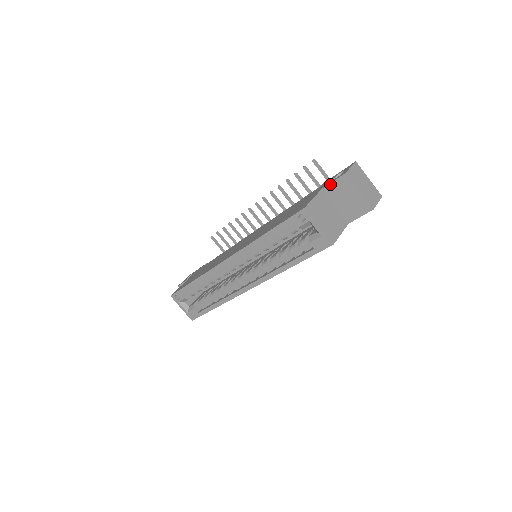
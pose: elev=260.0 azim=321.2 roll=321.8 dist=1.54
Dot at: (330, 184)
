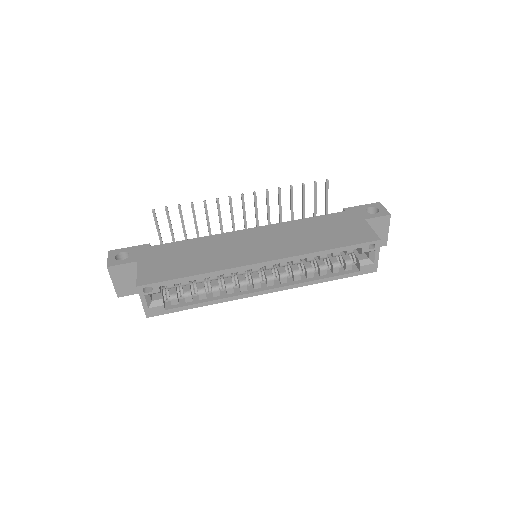
Dot at: (374, 218)
